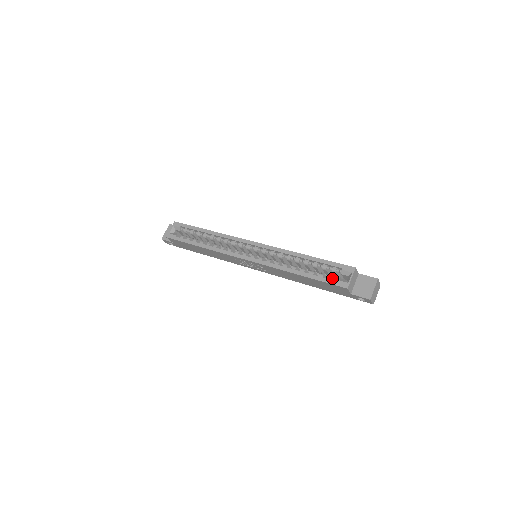
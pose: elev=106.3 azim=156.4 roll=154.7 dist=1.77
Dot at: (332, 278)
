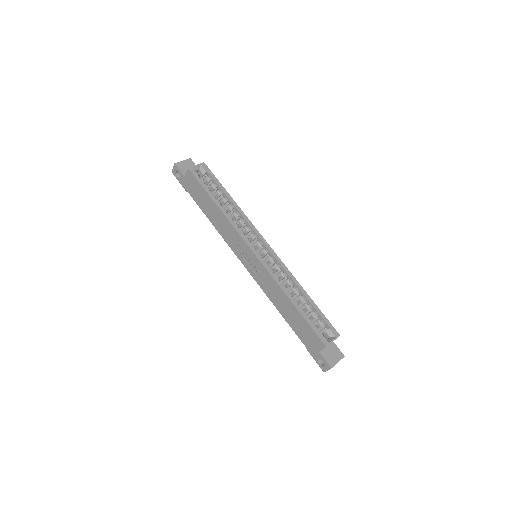
Dot at: occluded
